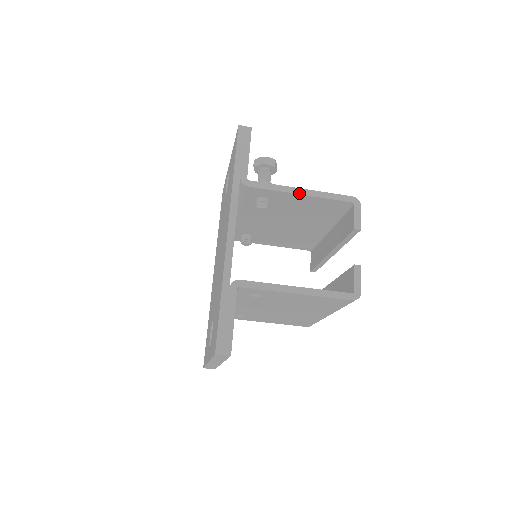
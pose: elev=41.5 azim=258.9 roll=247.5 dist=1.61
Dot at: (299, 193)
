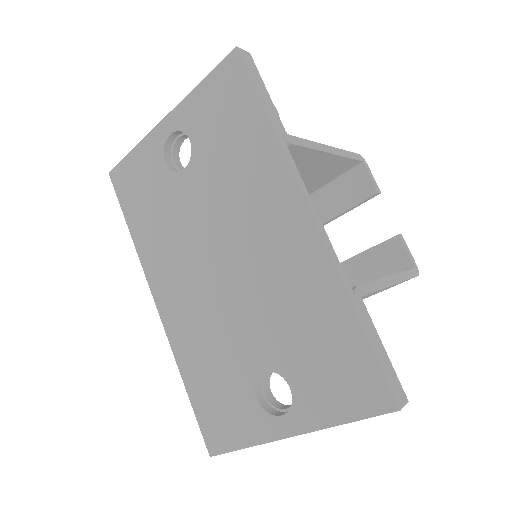
Dot at: (330, 152)
